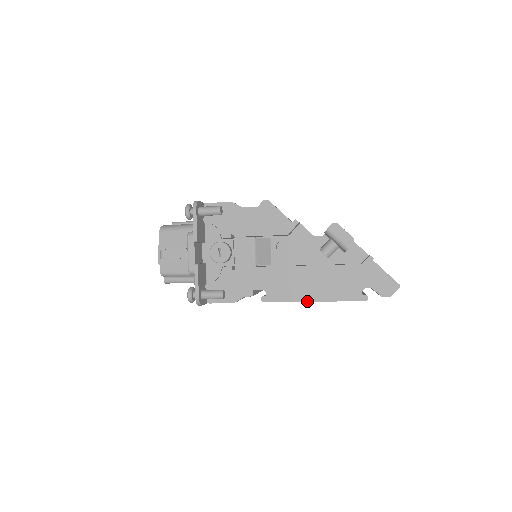
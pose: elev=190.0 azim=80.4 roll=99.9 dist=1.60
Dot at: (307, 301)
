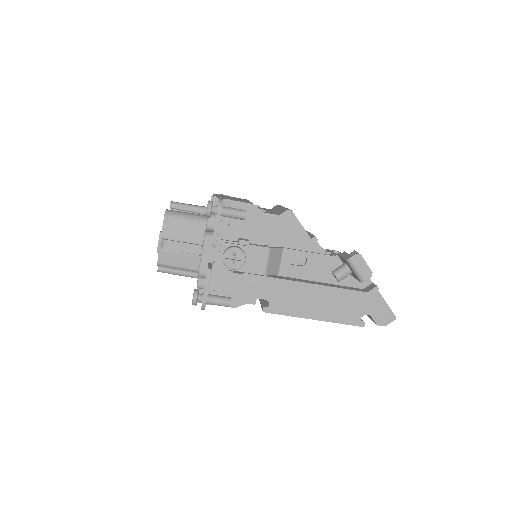
Dot at: (308, 318)
